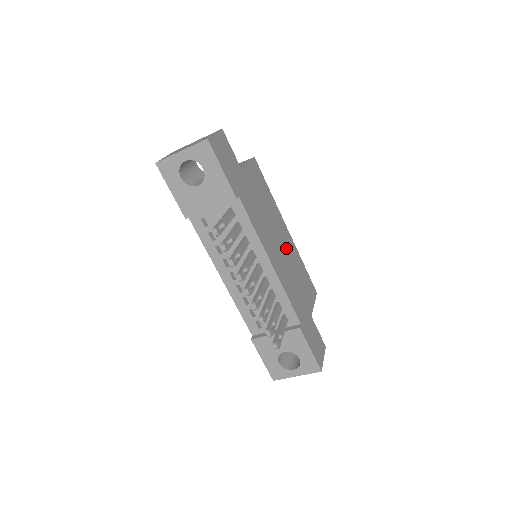
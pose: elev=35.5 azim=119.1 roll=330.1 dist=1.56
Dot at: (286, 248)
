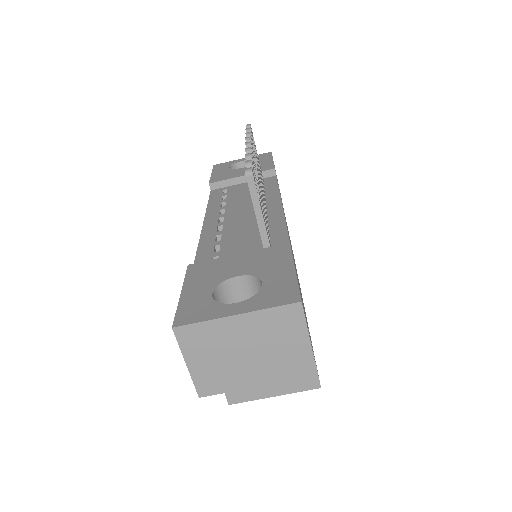
Dot at: occluded
